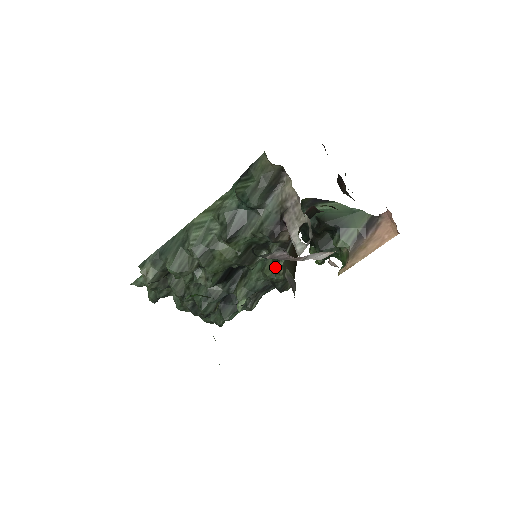
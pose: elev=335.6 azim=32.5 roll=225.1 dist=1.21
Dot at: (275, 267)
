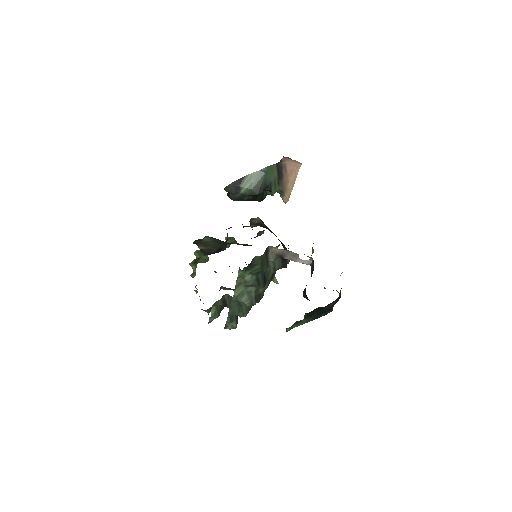
Dot at: occluded
